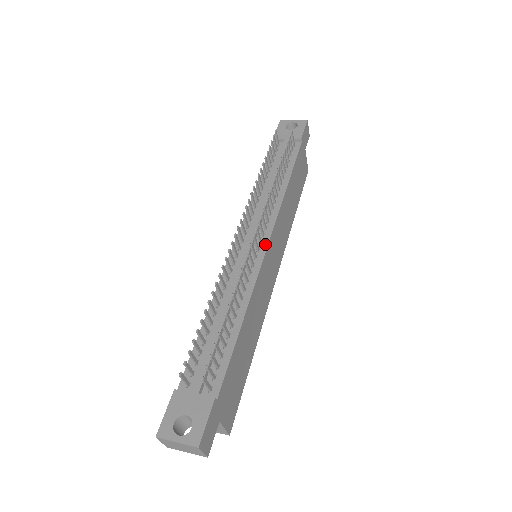
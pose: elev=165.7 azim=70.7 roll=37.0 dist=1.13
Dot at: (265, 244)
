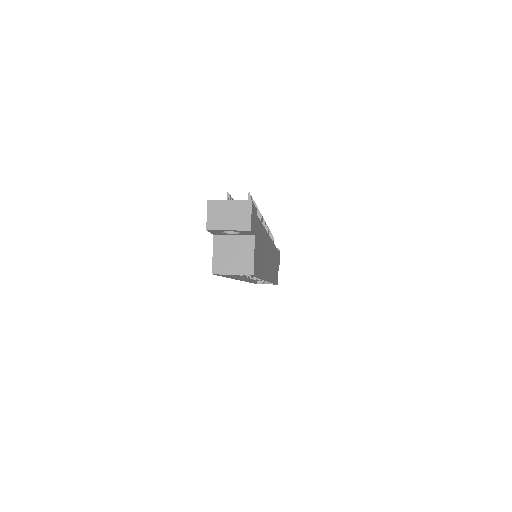
Dot at: occluded
